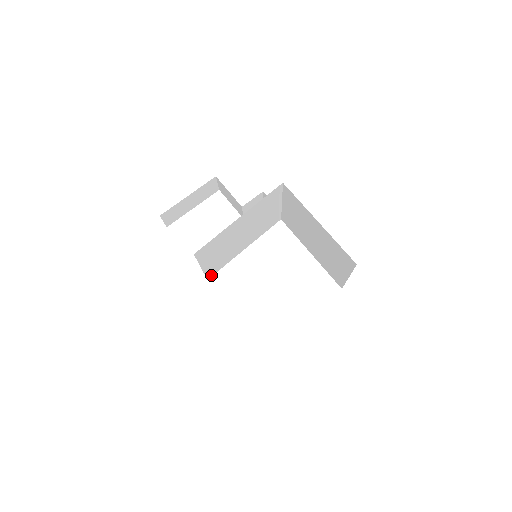
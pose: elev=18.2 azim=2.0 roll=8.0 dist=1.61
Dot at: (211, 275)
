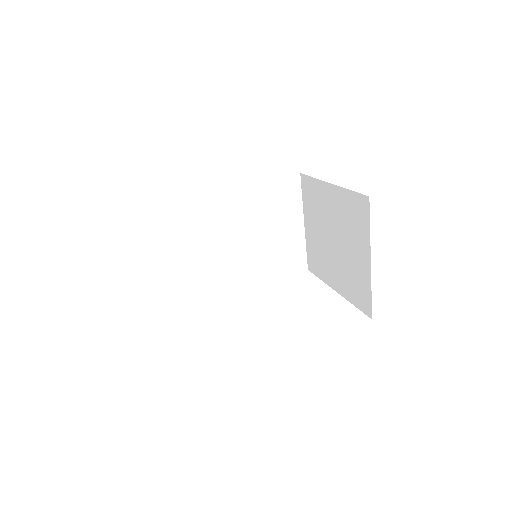
Dot at: (200, 296)
